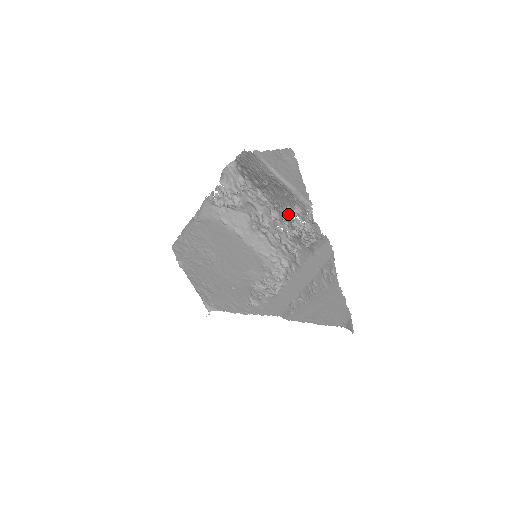
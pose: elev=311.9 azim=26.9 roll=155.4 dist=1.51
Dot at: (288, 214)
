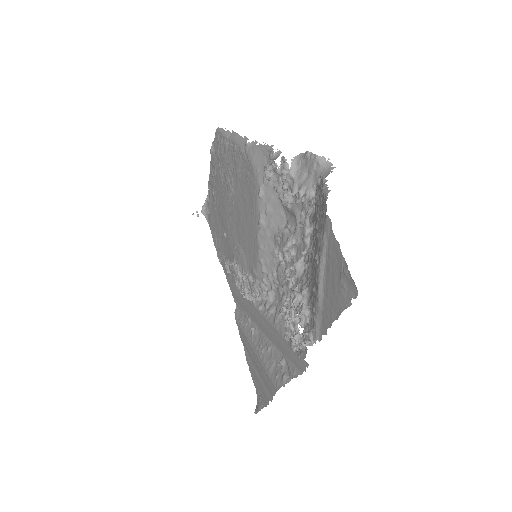
Dot at: (300, 298)
